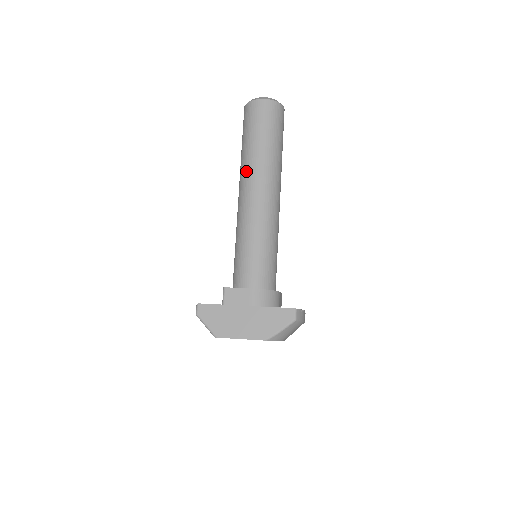
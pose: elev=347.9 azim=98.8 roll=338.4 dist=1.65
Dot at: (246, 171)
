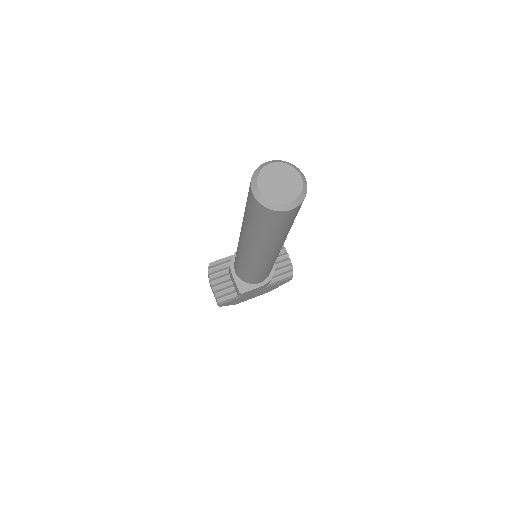
Dot at: (261, 247)
